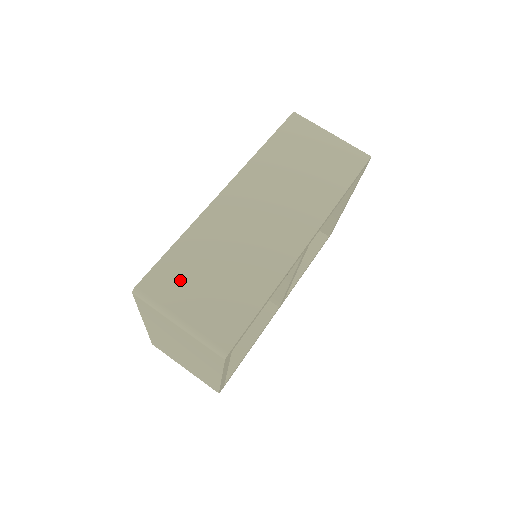
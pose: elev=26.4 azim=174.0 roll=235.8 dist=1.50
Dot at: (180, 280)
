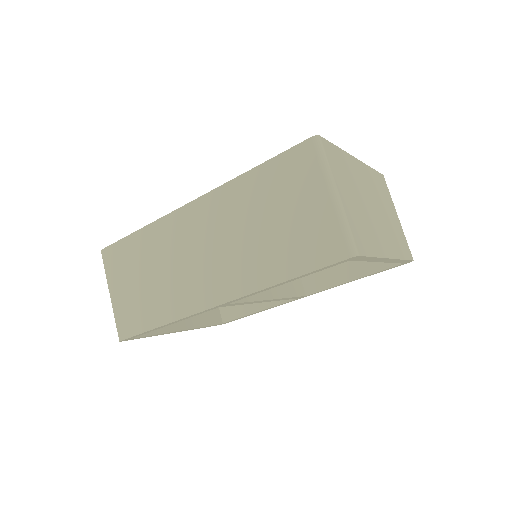
Dot at: (123, 265)
